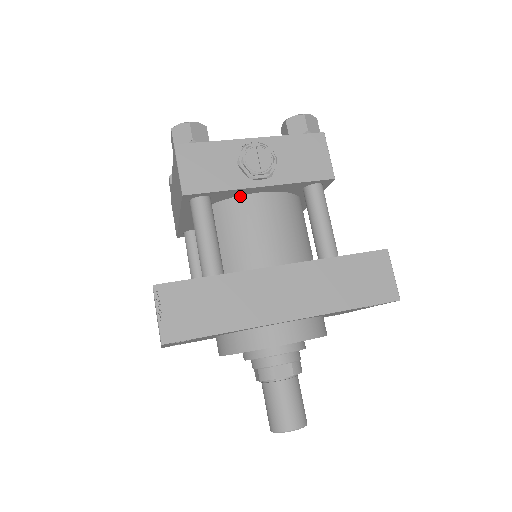
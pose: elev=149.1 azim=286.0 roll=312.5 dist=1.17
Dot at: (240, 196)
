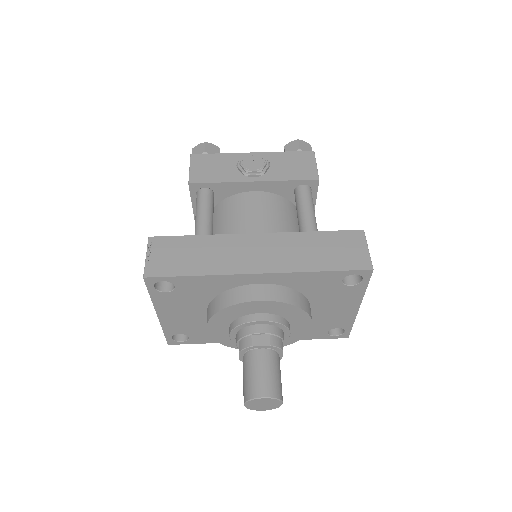
Dot at: (239, 194)
